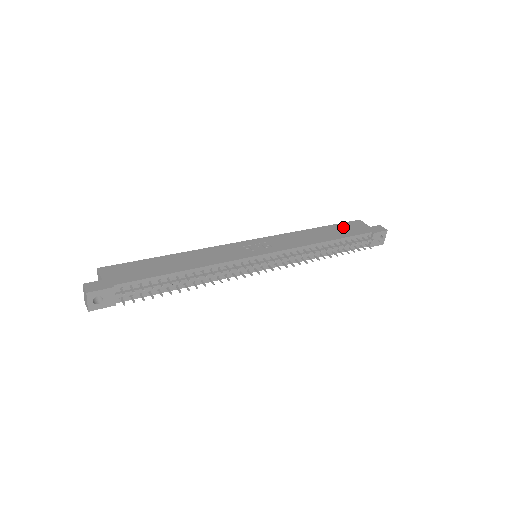
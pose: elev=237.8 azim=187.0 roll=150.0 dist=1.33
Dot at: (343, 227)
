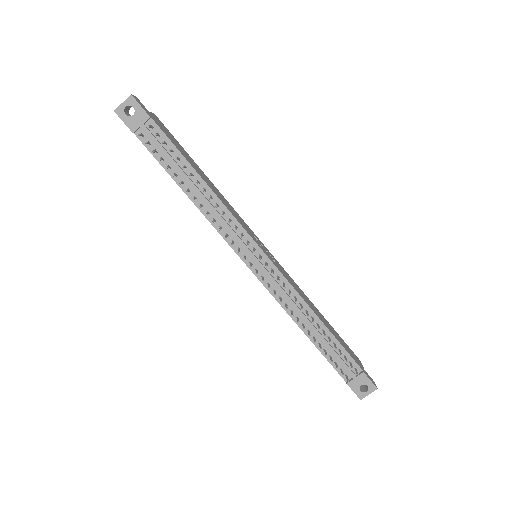
Dot at: (342, 340)
